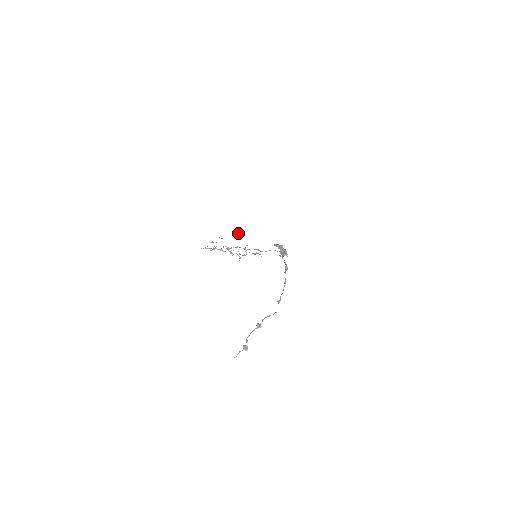
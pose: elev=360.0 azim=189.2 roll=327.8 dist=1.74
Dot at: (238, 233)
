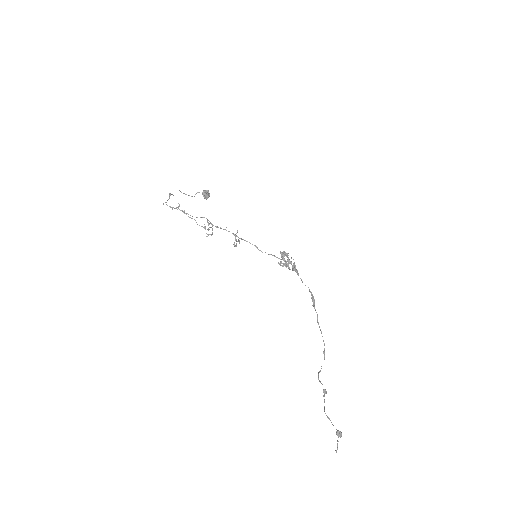
Dot at: (206, 195)
